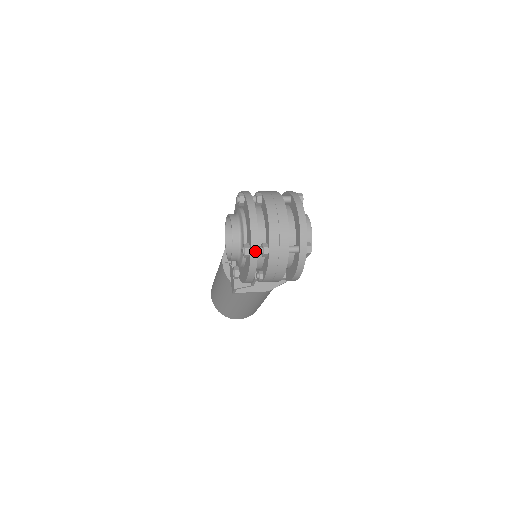
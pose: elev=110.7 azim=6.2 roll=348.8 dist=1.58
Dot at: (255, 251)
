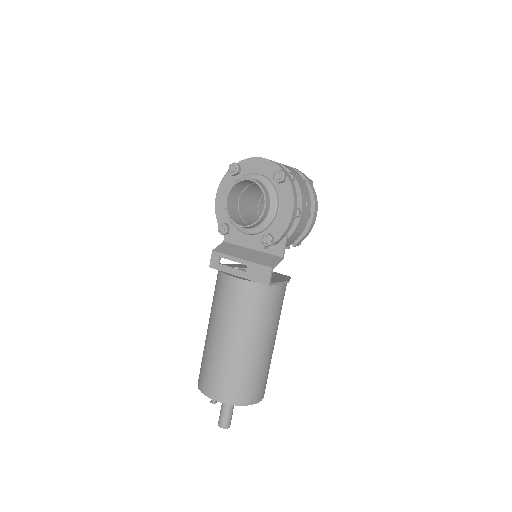
Dot at: (287, 173)
